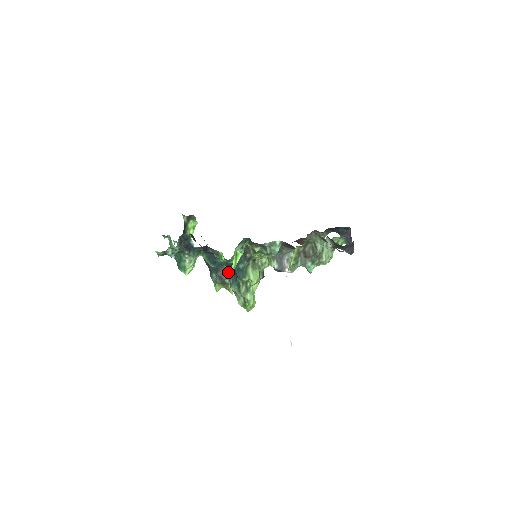
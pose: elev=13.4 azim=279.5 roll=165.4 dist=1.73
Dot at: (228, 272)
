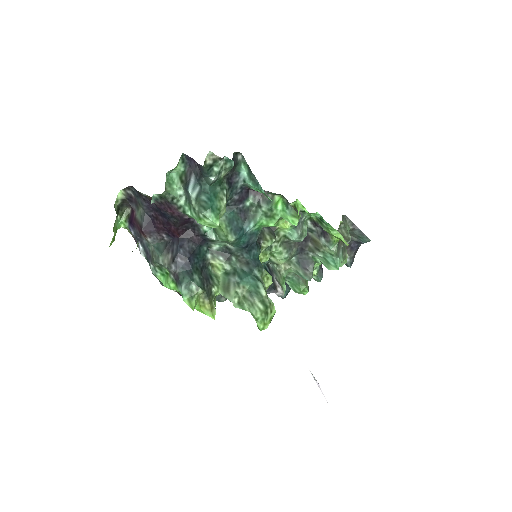
Dot at: (216, 276)
